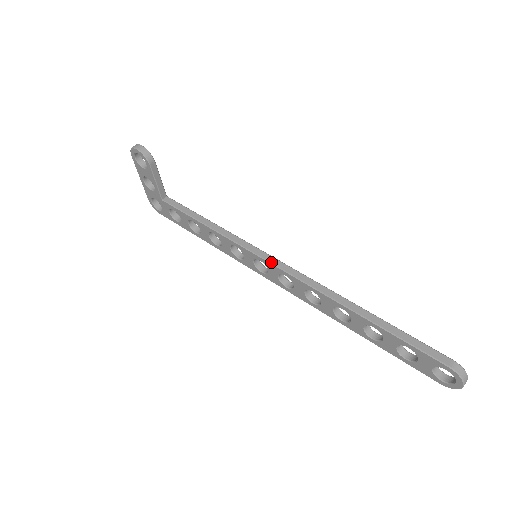
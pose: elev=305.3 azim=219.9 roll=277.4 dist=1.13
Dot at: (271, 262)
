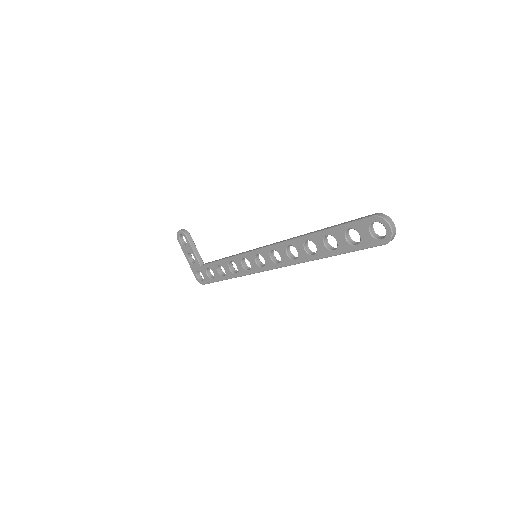
Dot at: (262, 247)
